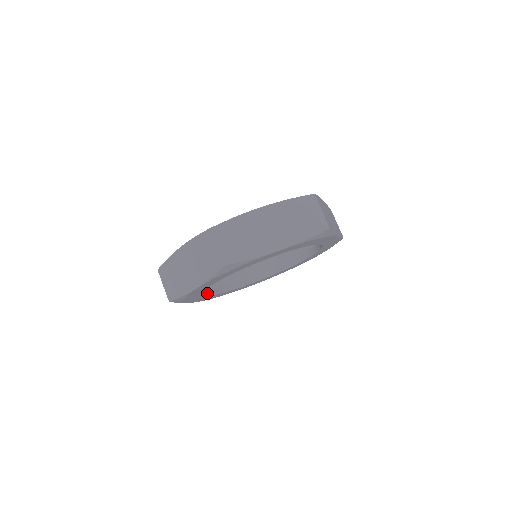
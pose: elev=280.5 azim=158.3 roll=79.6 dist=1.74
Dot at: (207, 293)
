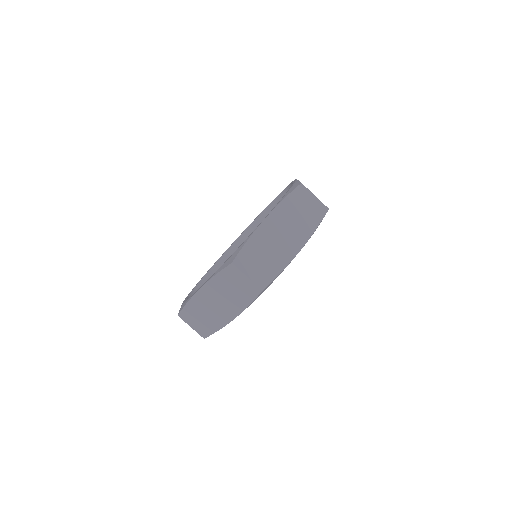
Dot at: occluded
